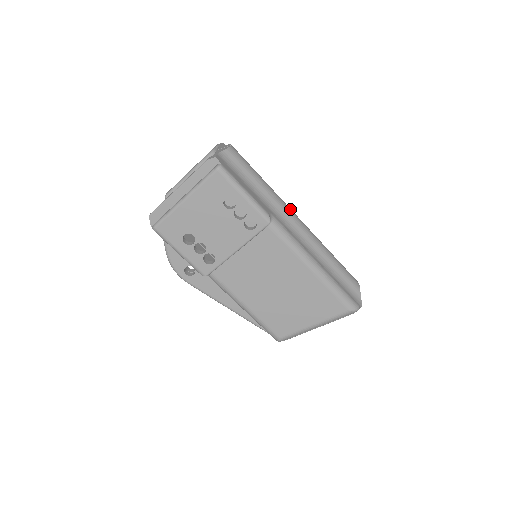
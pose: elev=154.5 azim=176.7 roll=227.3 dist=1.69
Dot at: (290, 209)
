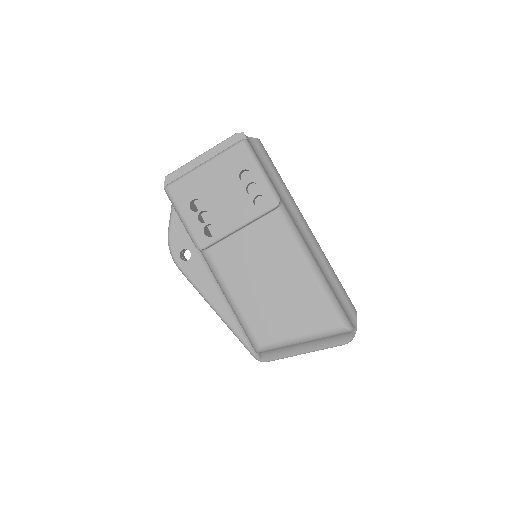
Dot at: occluded
